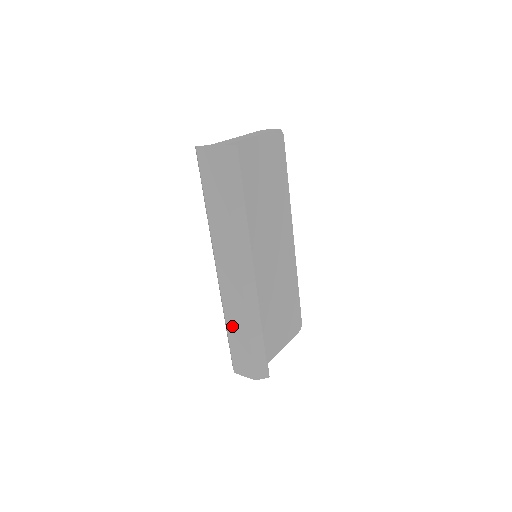
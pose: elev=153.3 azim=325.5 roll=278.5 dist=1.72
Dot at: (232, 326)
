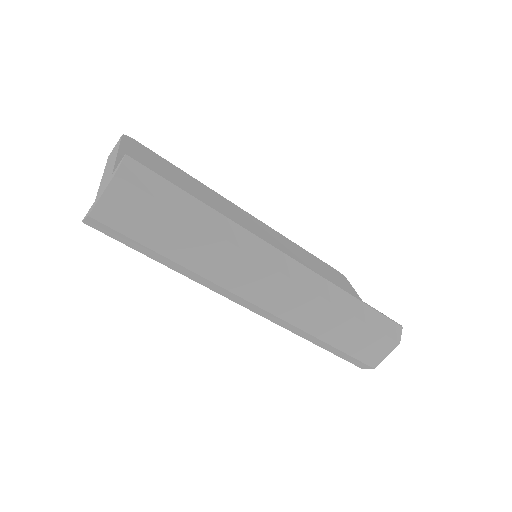
Dot at: (327, 332)
